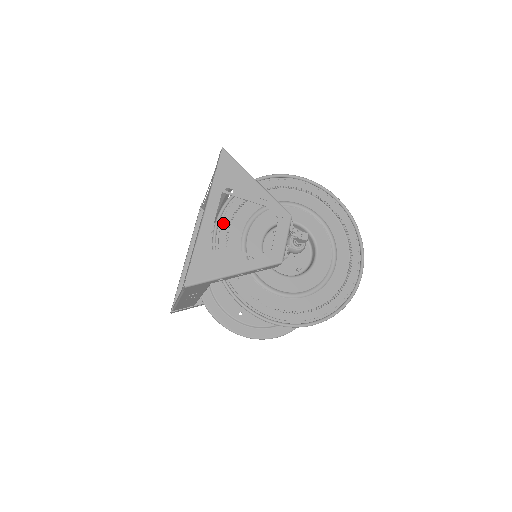
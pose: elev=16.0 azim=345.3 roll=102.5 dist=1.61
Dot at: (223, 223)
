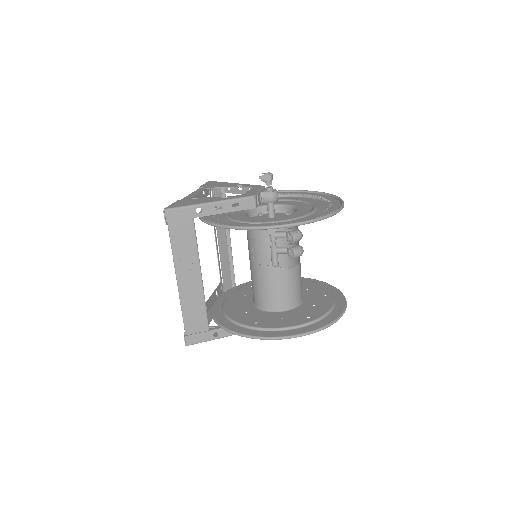
Dot at: occluded
